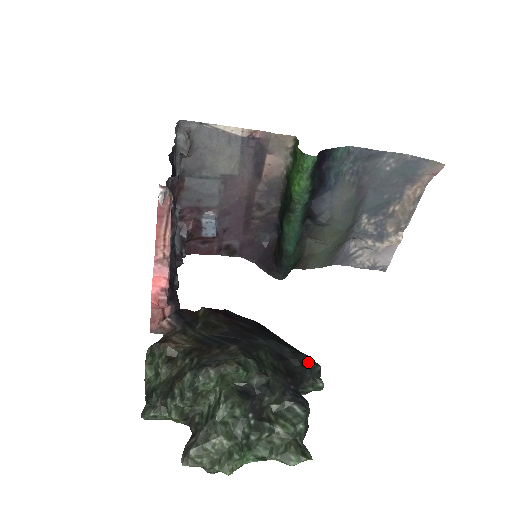
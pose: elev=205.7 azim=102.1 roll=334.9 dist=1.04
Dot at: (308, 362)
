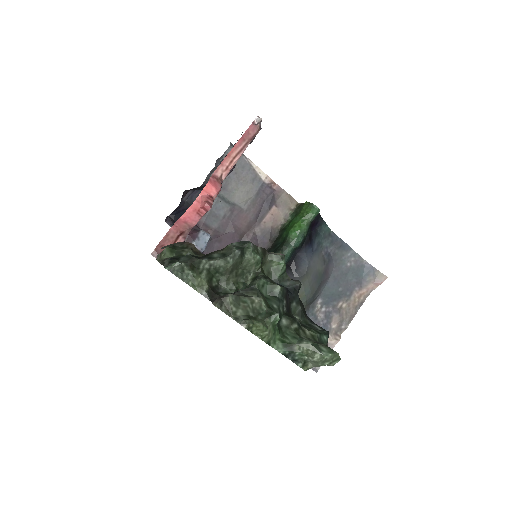
Dot at: occluded
